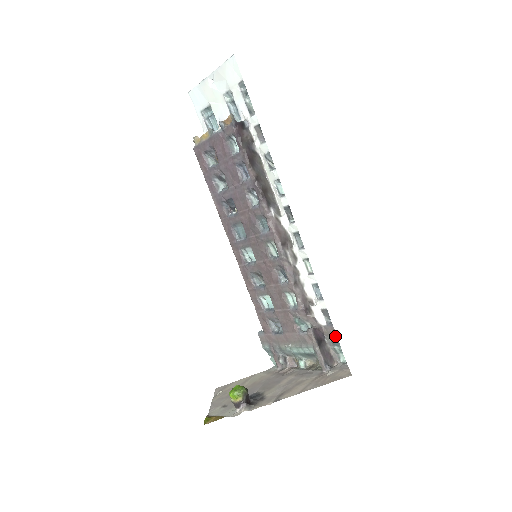
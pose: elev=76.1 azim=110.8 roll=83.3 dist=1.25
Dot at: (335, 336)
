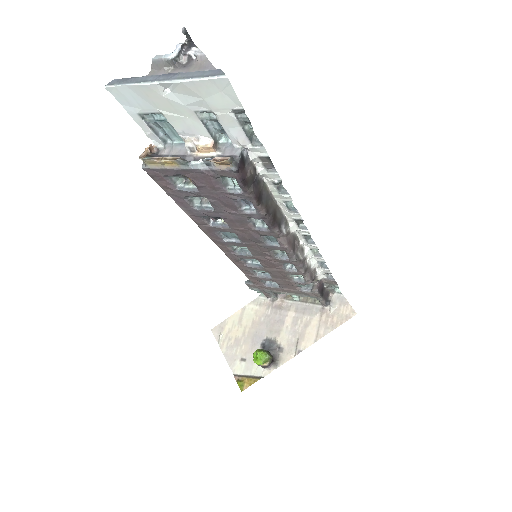
Dot at: (336, 285)
